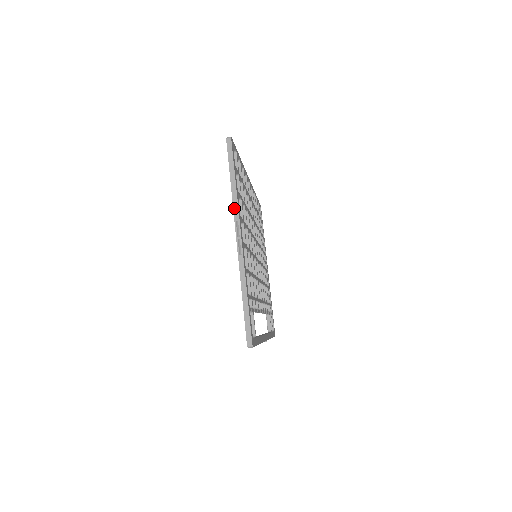
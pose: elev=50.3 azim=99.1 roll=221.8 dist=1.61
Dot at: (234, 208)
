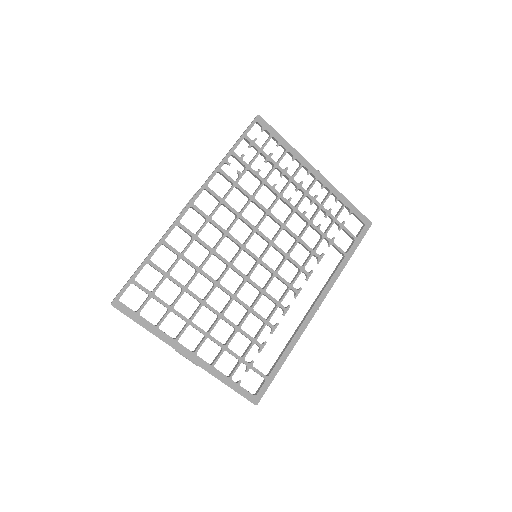
Dot at: occluded
